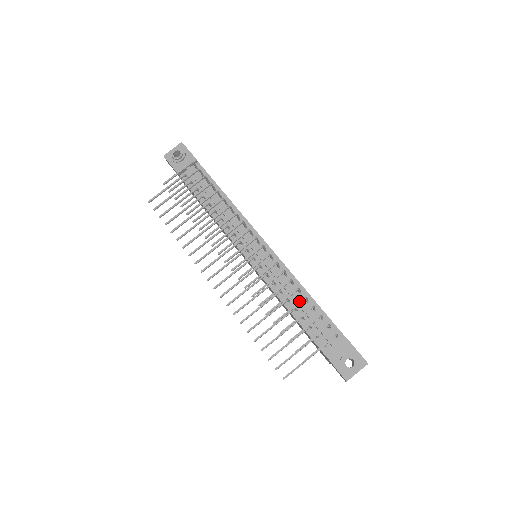
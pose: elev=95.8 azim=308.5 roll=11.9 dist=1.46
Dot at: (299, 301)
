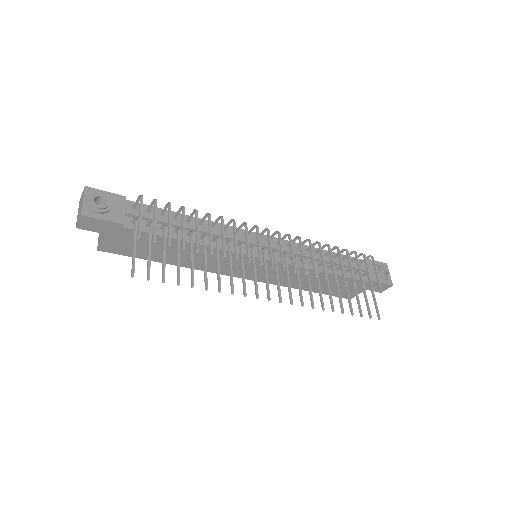
Dot at: (338, 252)
